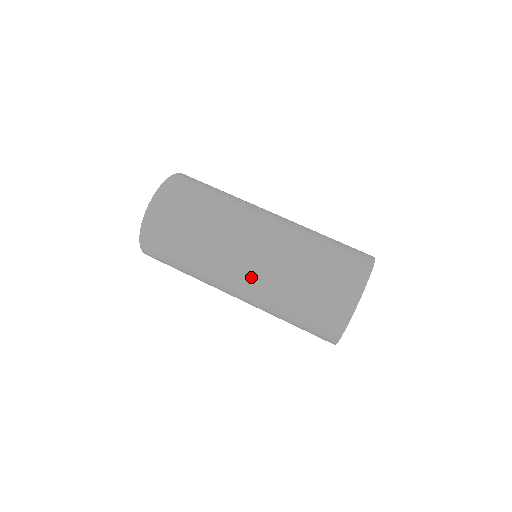
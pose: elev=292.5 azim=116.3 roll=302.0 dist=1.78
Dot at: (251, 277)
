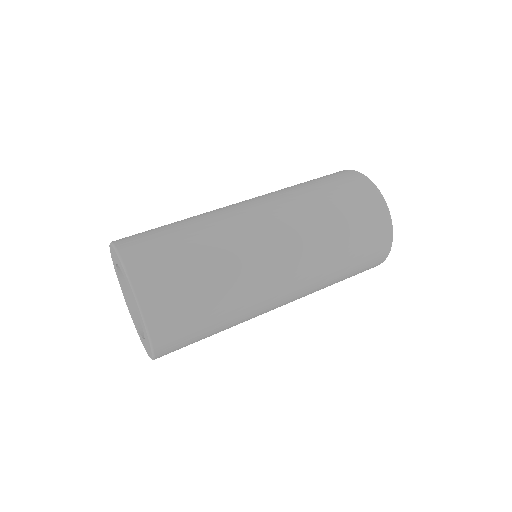
Dot at: (263, 202)
